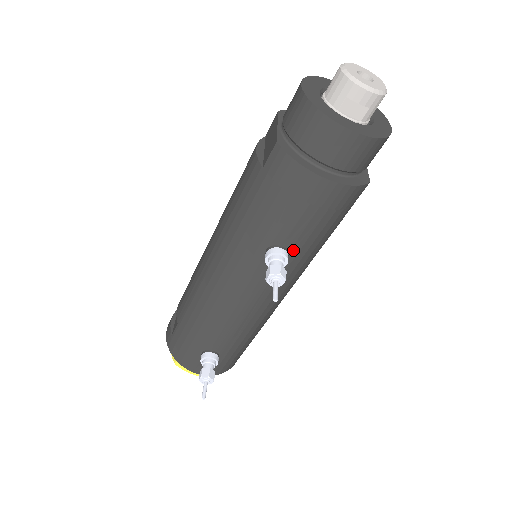
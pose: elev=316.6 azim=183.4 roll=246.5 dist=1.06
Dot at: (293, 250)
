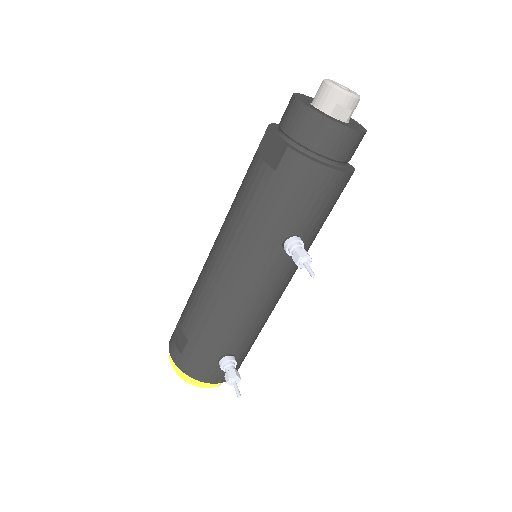
Dot at: (304, 237)
